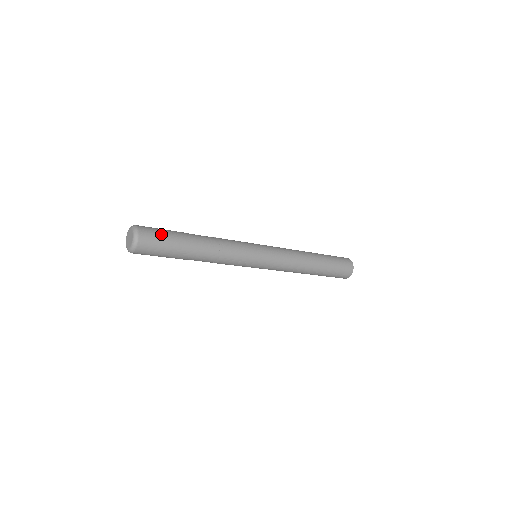
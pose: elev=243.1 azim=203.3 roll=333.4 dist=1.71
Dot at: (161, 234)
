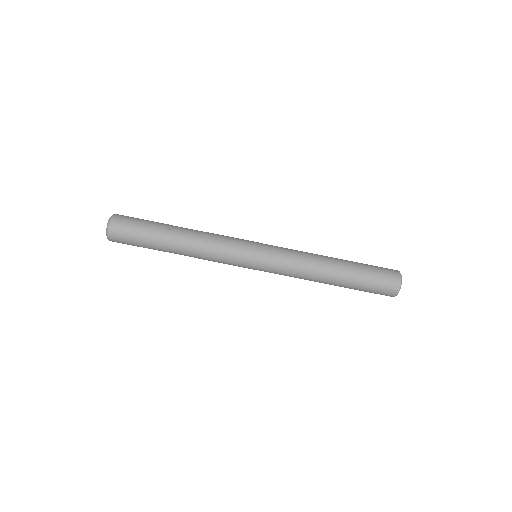
Dot at: (137, 220)
